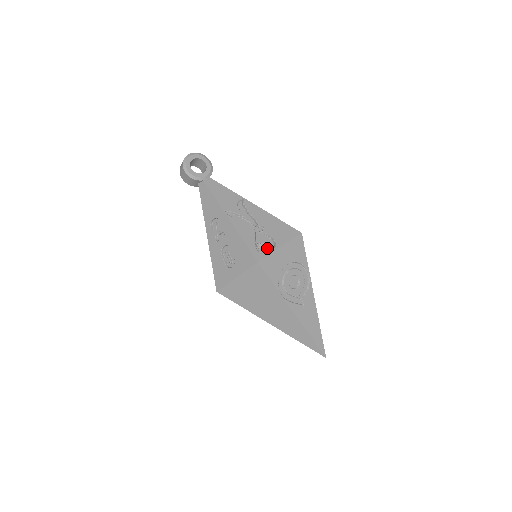
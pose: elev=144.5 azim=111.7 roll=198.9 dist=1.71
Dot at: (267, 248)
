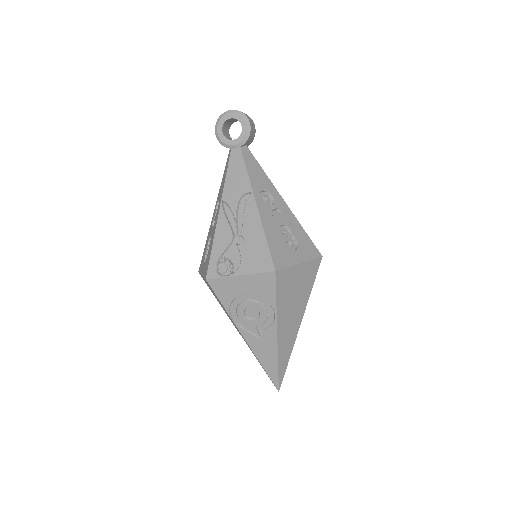
Dot at: (228, 268)
